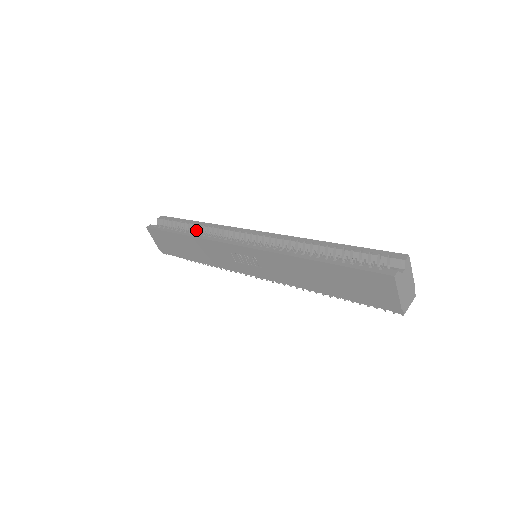
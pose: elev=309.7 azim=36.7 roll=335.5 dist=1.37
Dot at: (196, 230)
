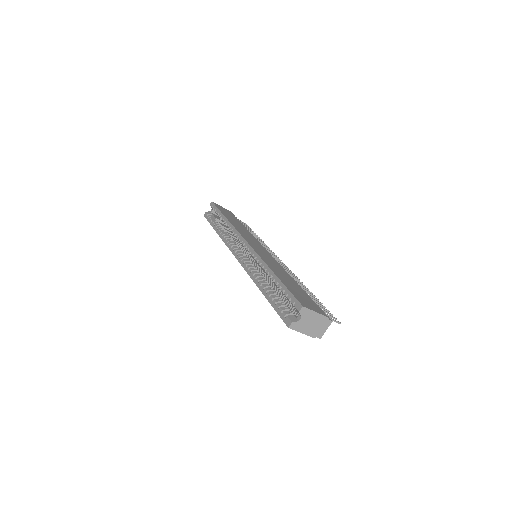
Dot at: occluded
